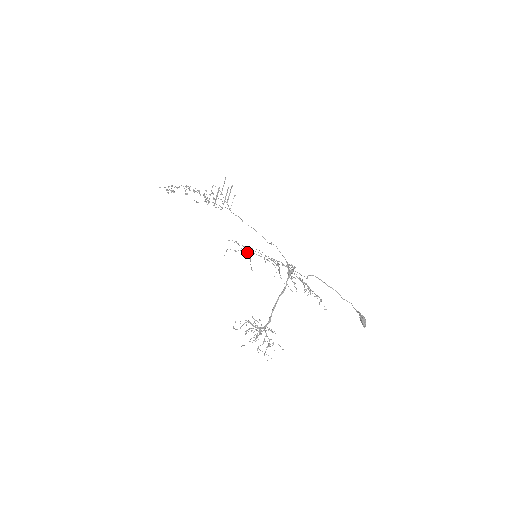
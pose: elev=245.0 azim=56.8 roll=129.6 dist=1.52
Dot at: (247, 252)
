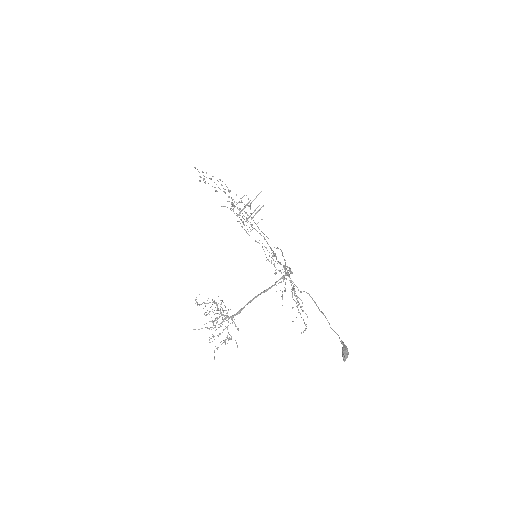
Dot at: occluded
